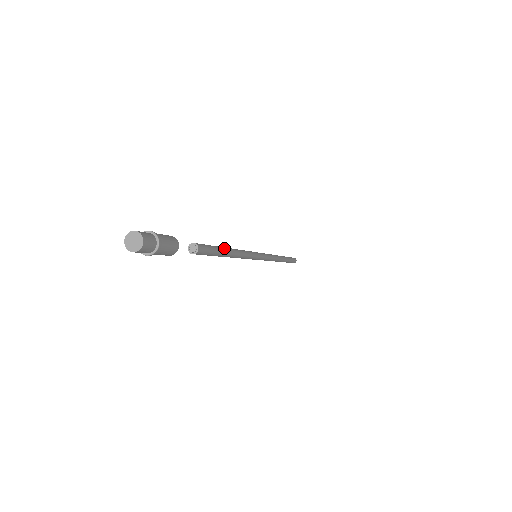
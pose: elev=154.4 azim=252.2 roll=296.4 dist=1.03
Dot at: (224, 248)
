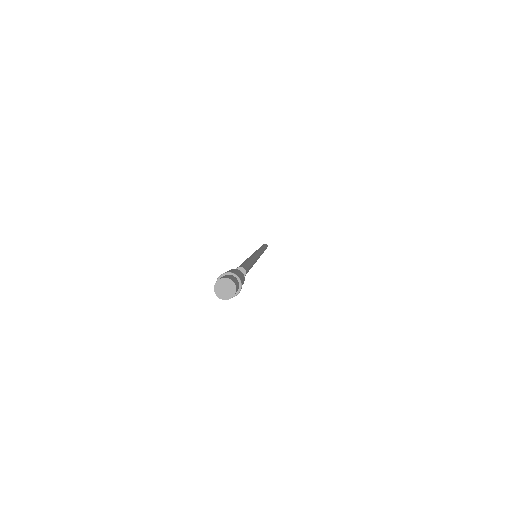
Dot at: (251, 261)
